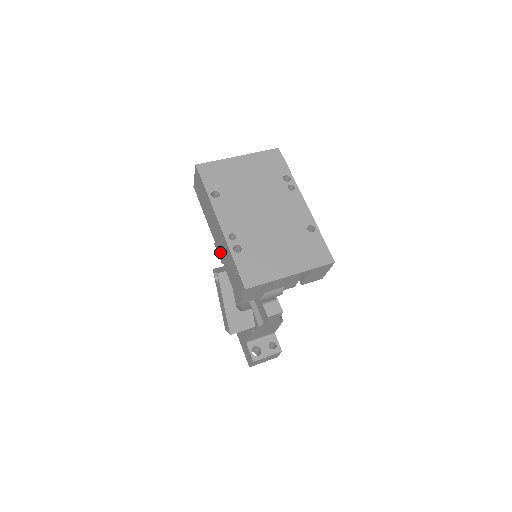
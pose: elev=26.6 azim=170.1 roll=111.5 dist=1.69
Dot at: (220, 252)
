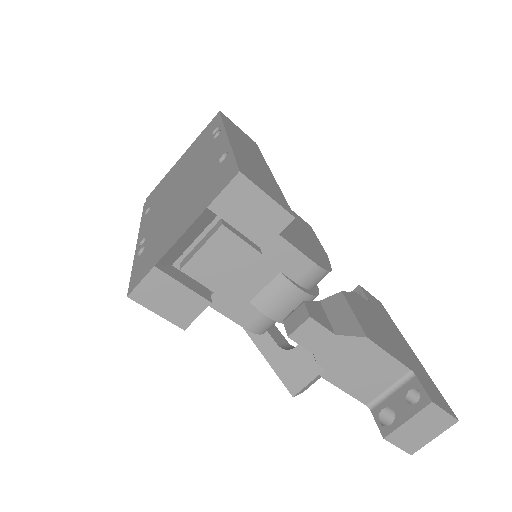
Dot at: occluded
